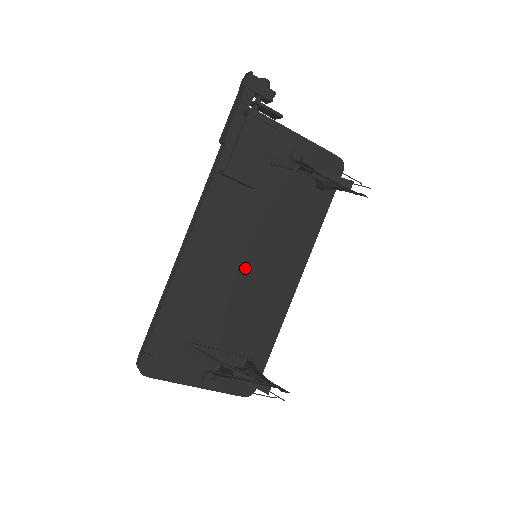
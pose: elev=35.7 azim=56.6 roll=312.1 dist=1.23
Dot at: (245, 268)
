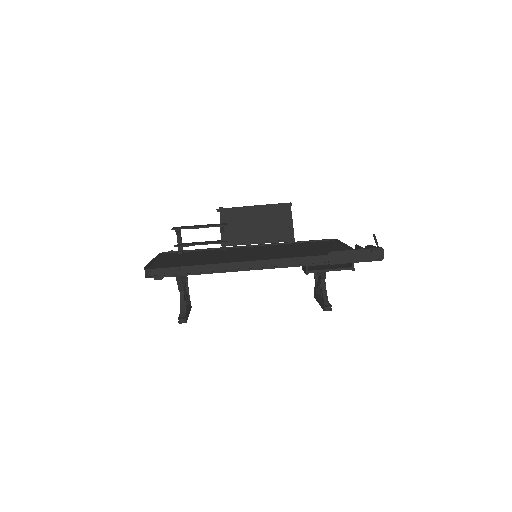
Dot at: occluded
